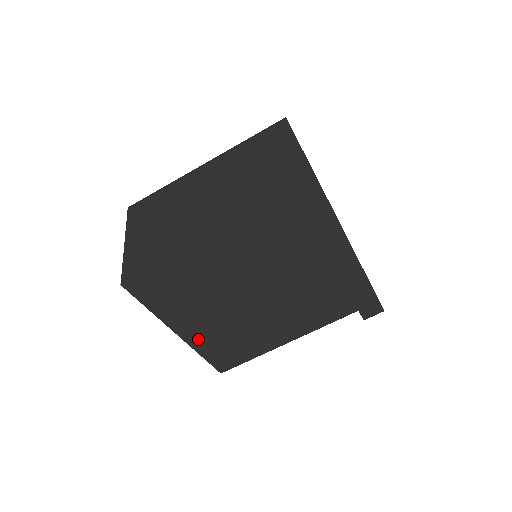
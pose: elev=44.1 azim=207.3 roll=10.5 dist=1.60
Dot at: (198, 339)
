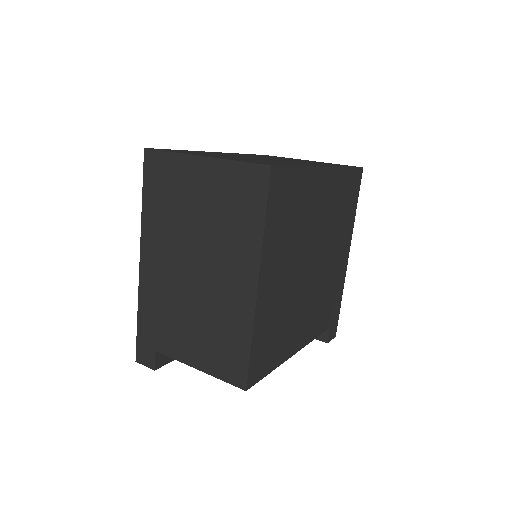
Dot at: (263, 306)
